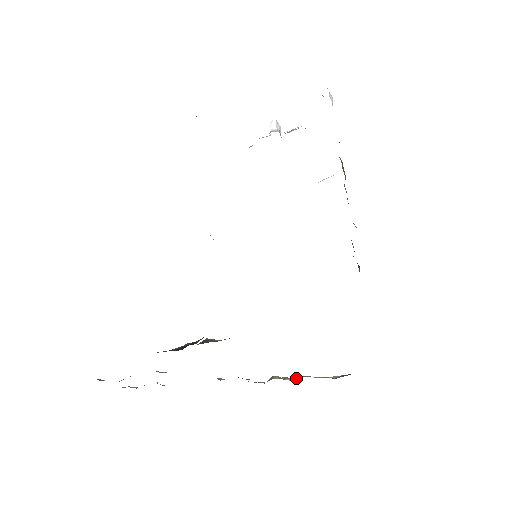
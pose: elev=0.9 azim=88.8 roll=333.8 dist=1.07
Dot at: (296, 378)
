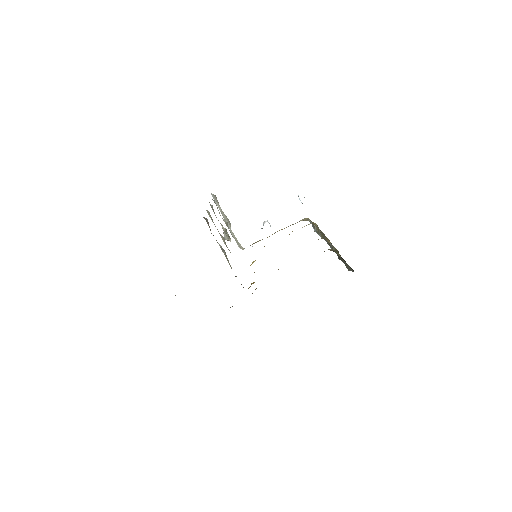
Dot at: occluded
